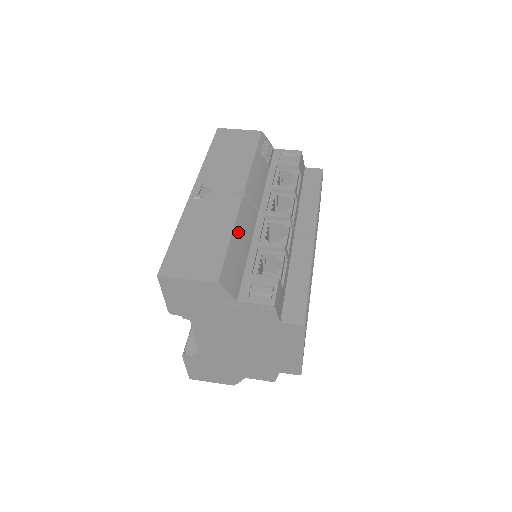
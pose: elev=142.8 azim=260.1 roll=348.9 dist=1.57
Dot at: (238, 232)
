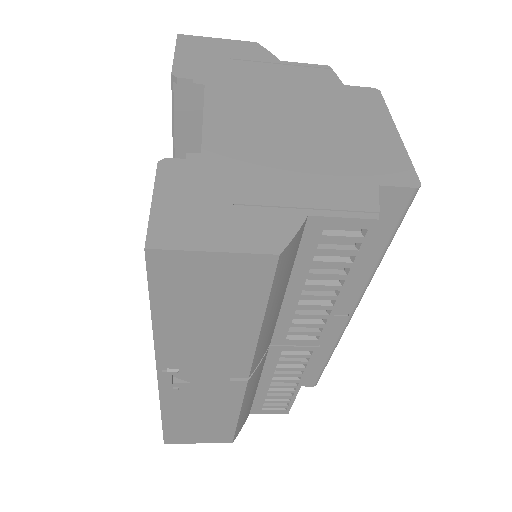
Dot at: occluded
